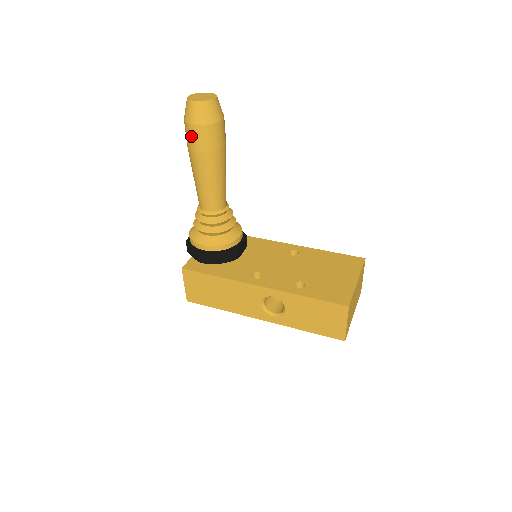
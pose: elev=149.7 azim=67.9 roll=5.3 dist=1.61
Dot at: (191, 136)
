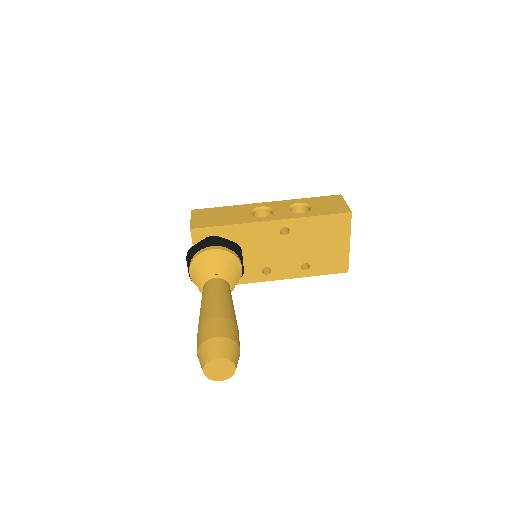
Dot at: occluded
